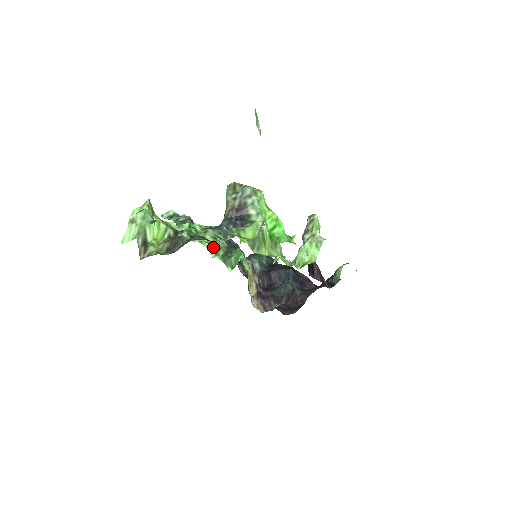
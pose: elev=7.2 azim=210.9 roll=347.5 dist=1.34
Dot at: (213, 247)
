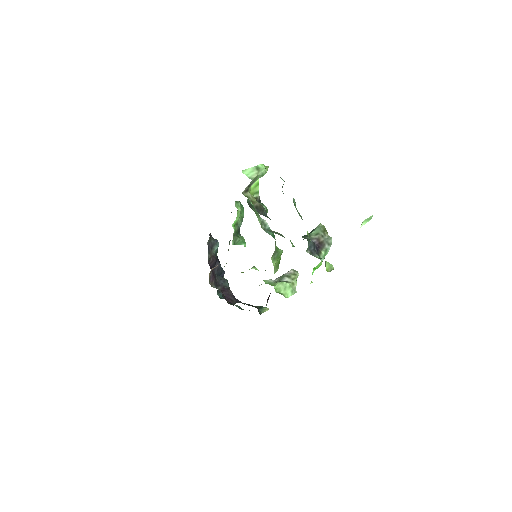
Dot at: (237, 220)
